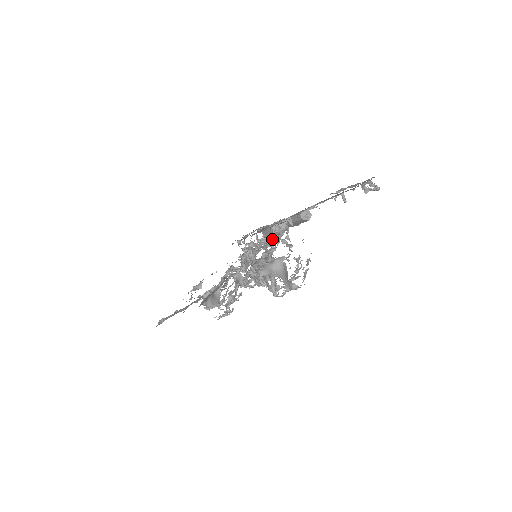
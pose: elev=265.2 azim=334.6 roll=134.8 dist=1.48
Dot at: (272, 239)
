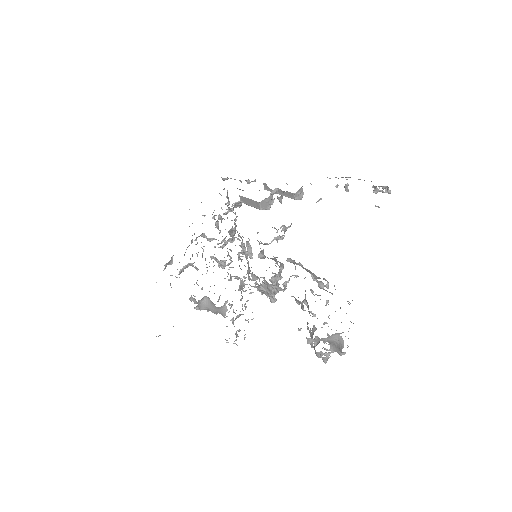
Dot at: (275, 239)
